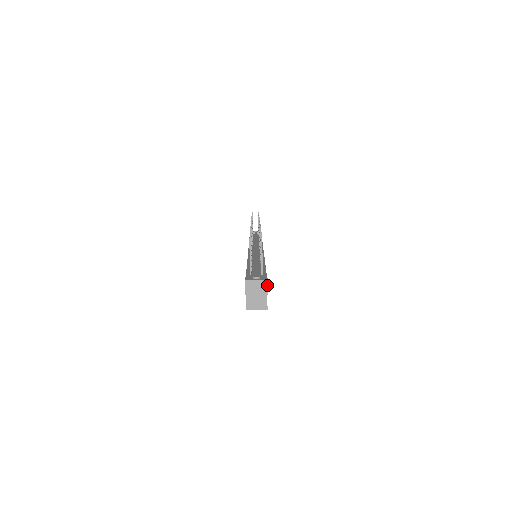
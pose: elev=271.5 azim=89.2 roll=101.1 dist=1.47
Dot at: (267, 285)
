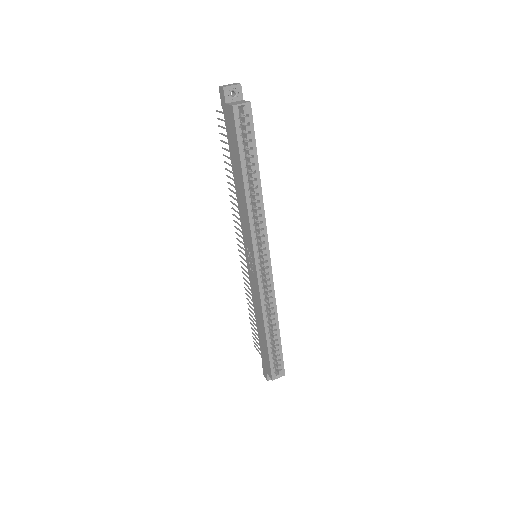
Dot at: (237, 83)
